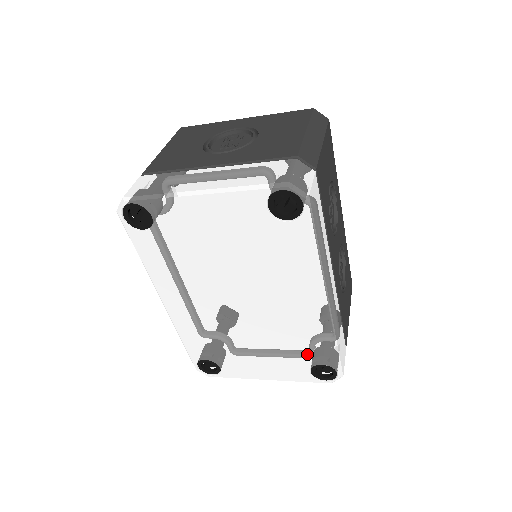
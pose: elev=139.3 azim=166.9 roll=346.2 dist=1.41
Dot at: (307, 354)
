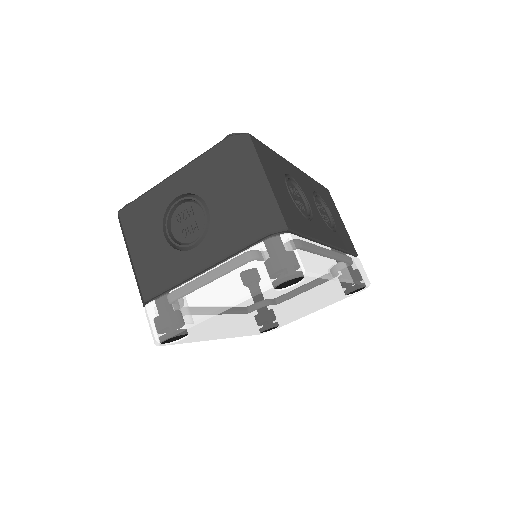
Dot at: (340, 295)
